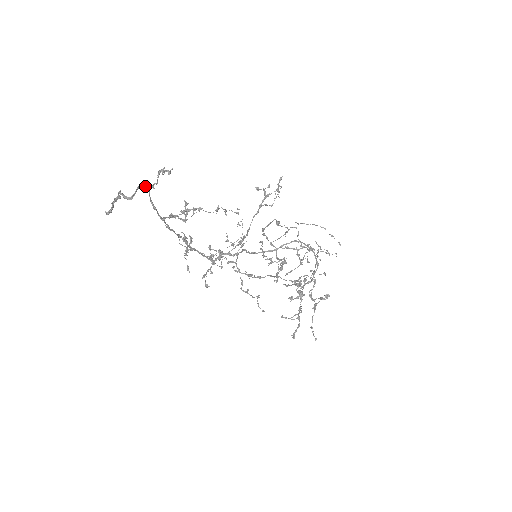
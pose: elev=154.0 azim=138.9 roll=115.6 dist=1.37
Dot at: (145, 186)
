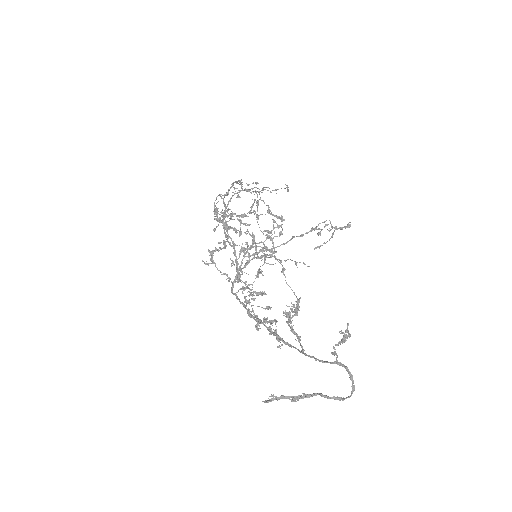
Dot at: (346, 369)
